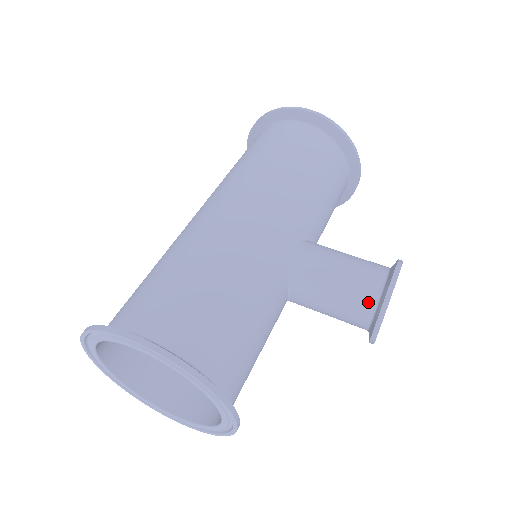
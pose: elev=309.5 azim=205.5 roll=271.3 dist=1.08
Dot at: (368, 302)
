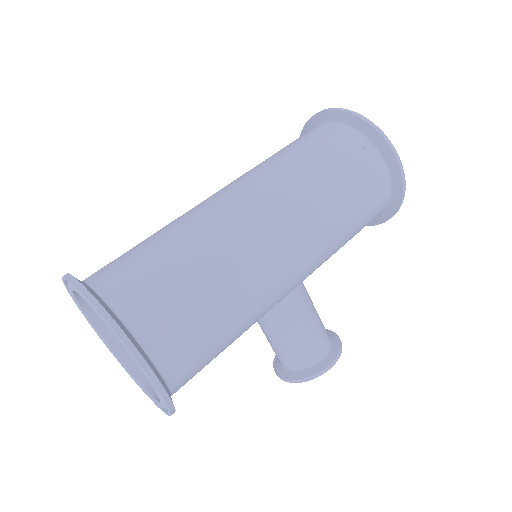
Dot at: (301, 363)
